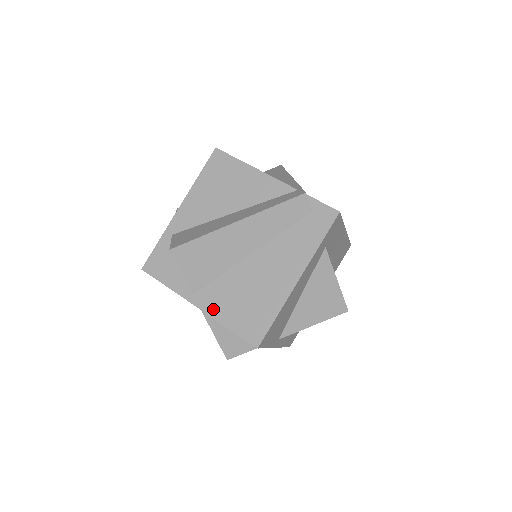
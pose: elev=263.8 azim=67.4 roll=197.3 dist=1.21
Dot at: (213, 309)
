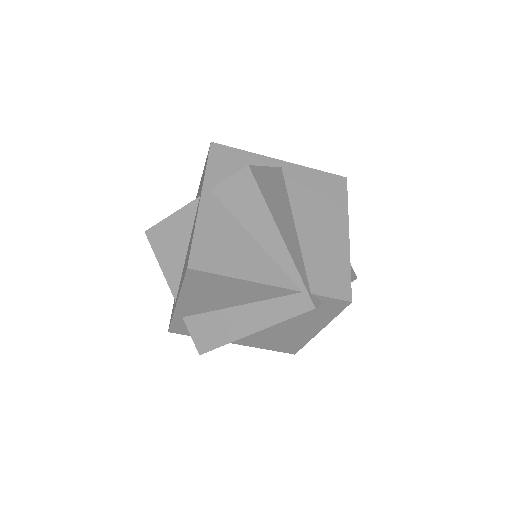
Dot at: (249, 344)
